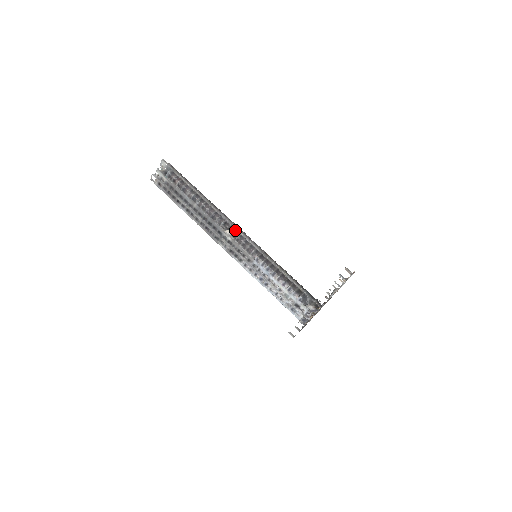
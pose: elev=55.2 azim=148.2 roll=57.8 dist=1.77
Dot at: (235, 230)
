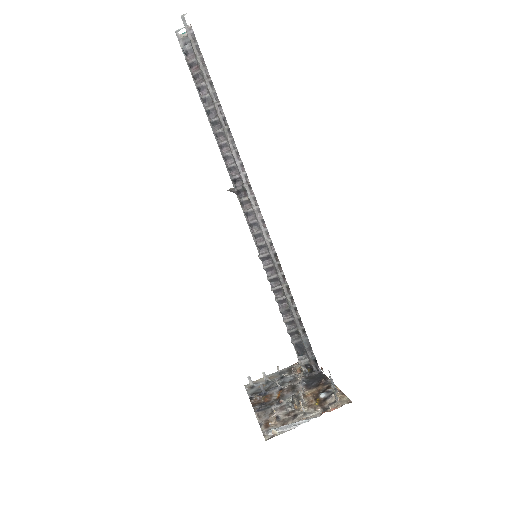
Dot at: (246, 198)
